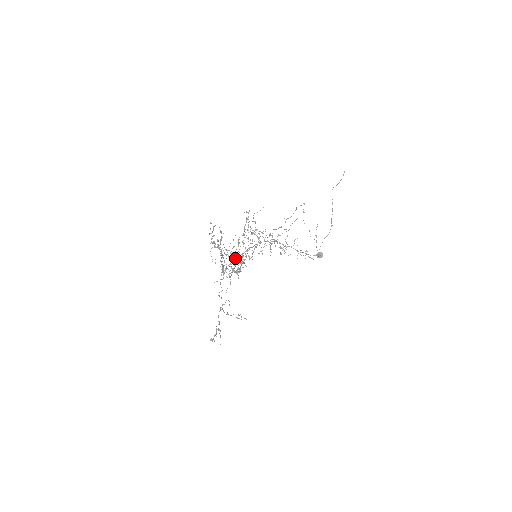
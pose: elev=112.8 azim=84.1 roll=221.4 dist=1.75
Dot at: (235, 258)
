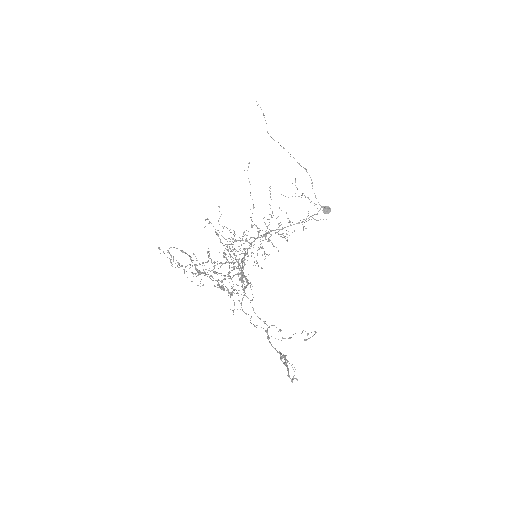
Dot at: occluded
